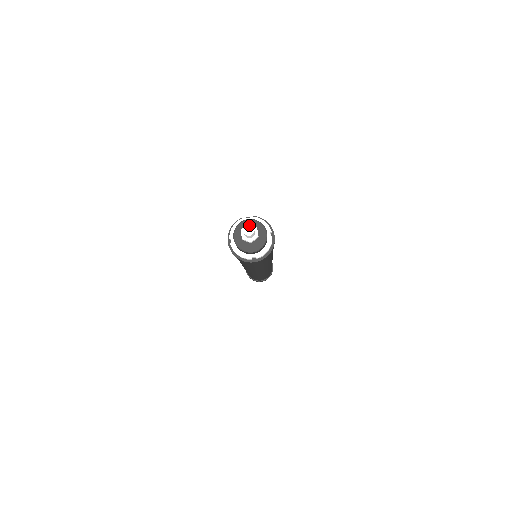
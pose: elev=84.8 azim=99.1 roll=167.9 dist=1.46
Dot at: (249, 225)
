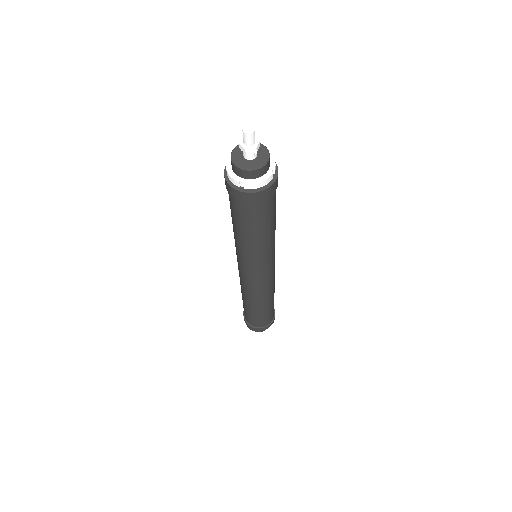
Dot at: (252, 125)
